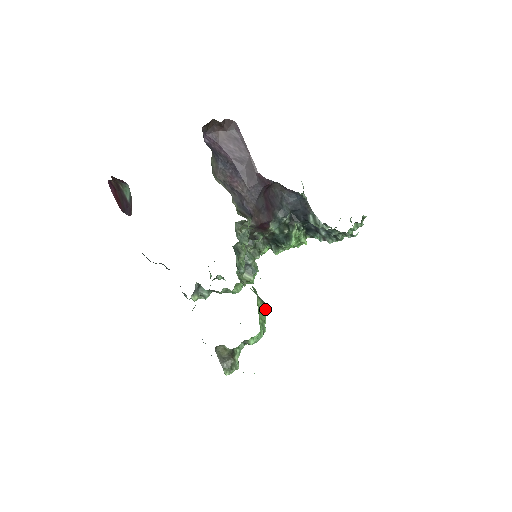
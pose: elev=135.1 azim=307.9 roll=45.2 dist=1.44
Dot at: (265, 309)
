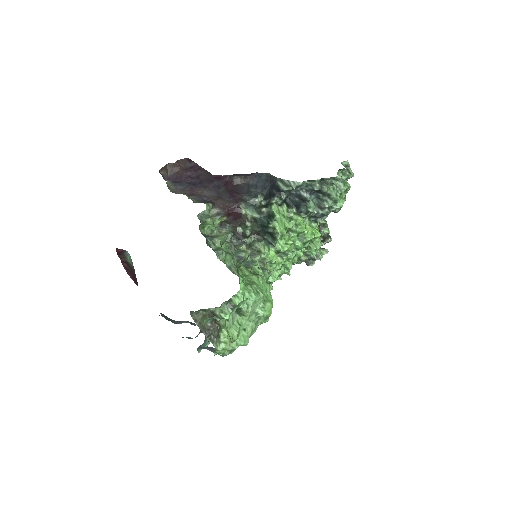
Dot at: (256, 275)
